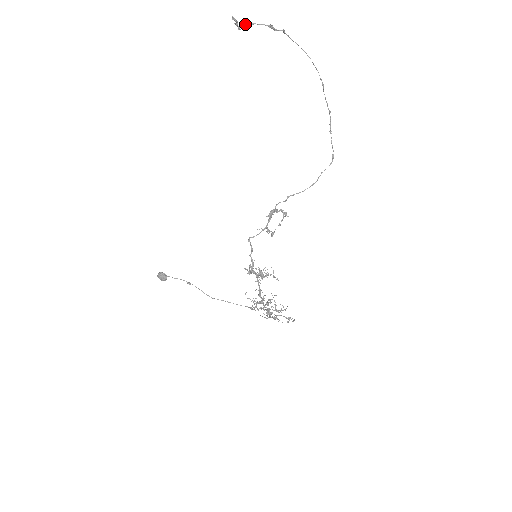
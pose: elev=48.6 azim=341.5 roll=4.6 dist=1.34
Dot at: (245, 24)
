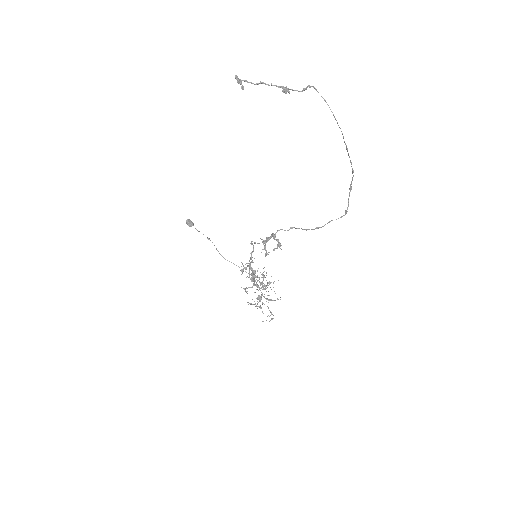
Dot at: (251, 83)
